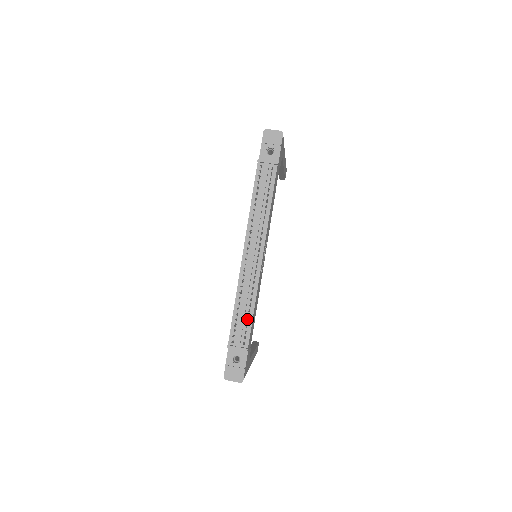
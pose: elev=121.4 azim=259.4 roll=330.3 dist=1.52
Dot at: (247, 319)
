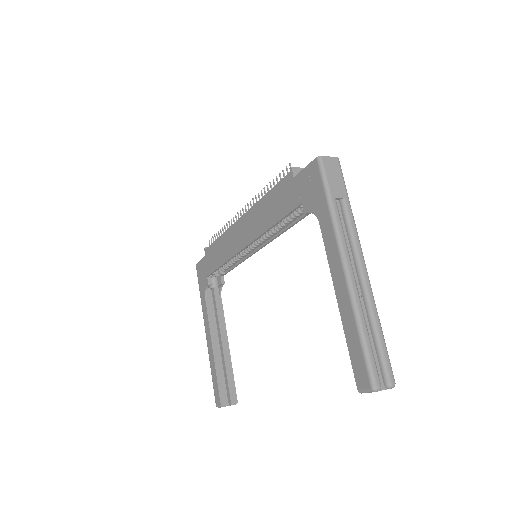
Dot at: occluded
